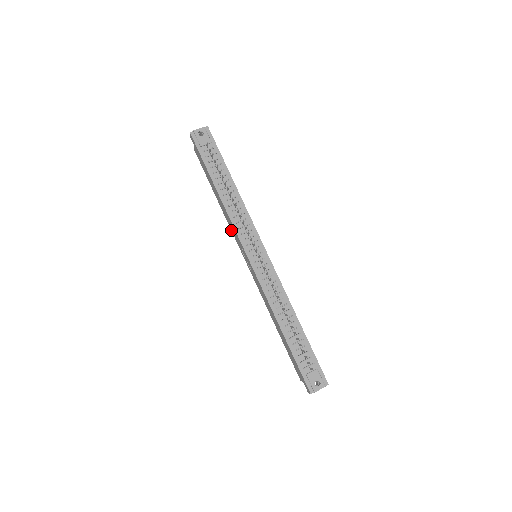
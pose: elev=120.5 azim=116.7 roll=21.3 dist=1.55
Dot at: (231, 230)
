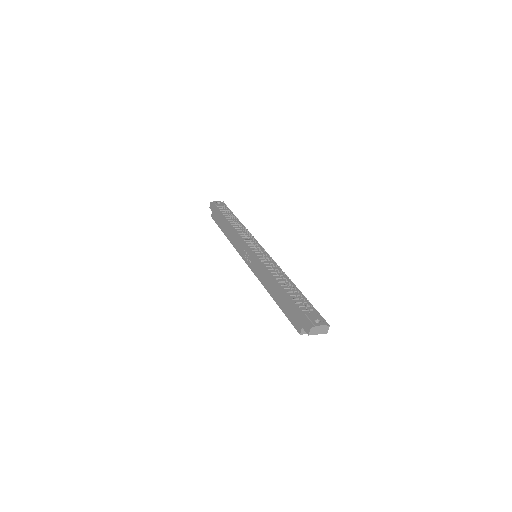
Dot at: (235, 248)
